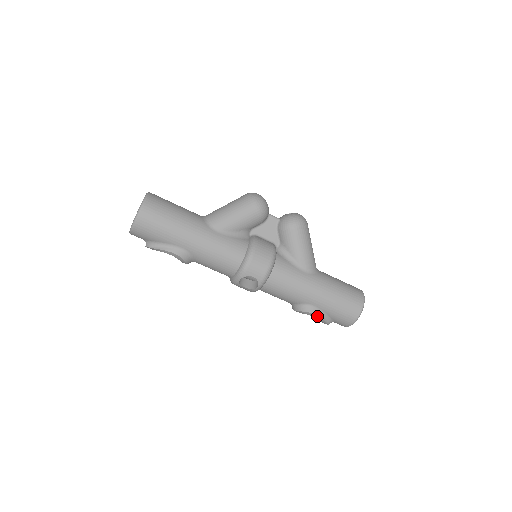
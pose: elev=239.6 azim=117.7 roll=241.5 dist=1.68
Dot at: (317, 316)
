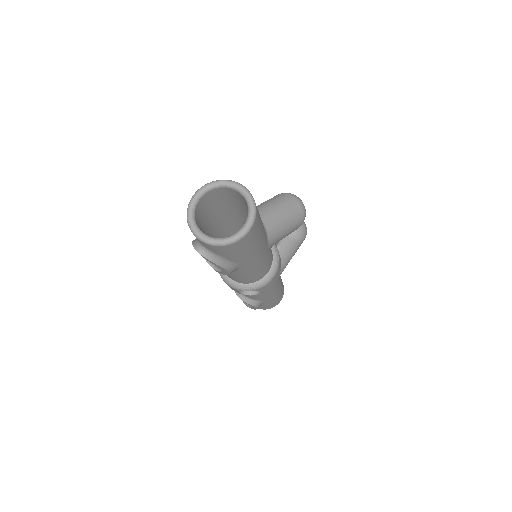
Dot at: (257, 308)
